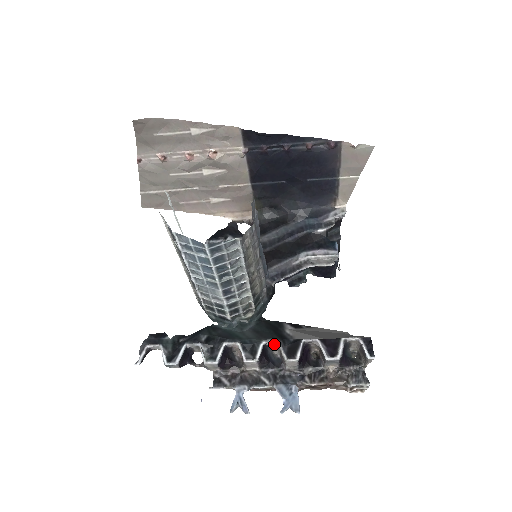
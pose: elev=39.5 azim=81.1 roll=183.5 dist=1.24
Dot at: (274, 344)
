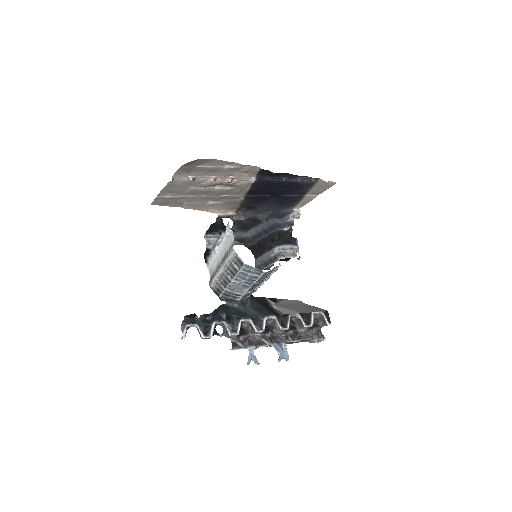
Dot at: (272, 318)
